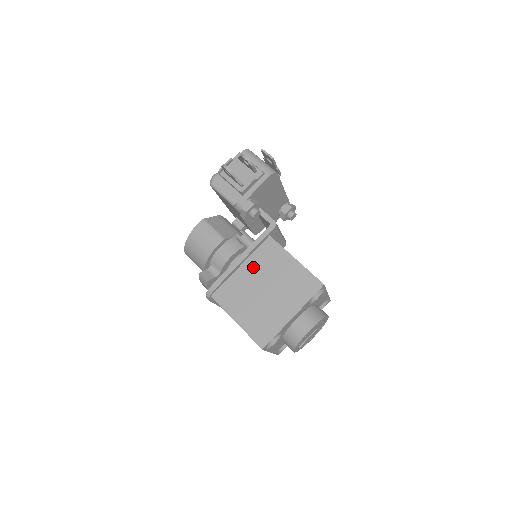
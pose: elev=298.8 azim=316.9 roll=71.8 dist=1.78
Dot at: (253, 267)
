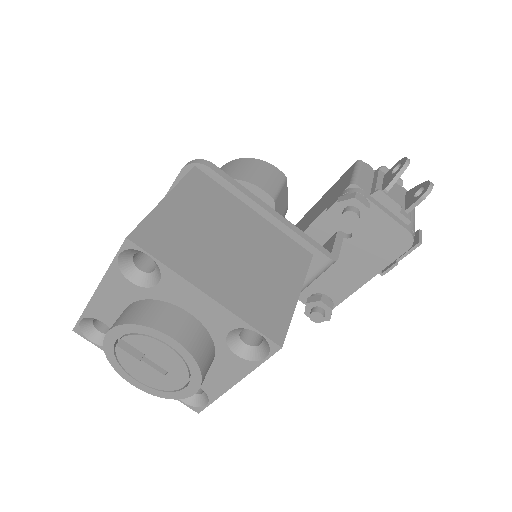
Dot at: (261, 229)
